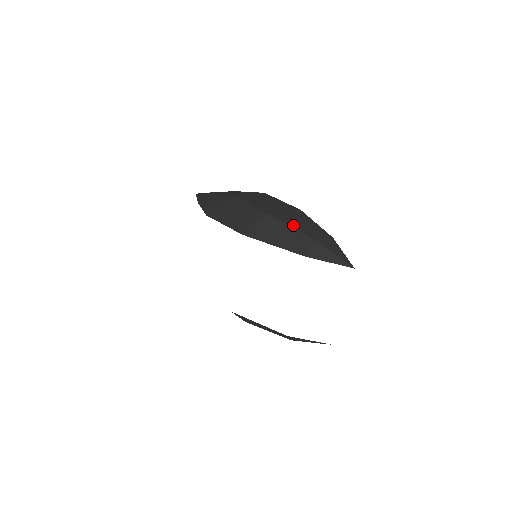
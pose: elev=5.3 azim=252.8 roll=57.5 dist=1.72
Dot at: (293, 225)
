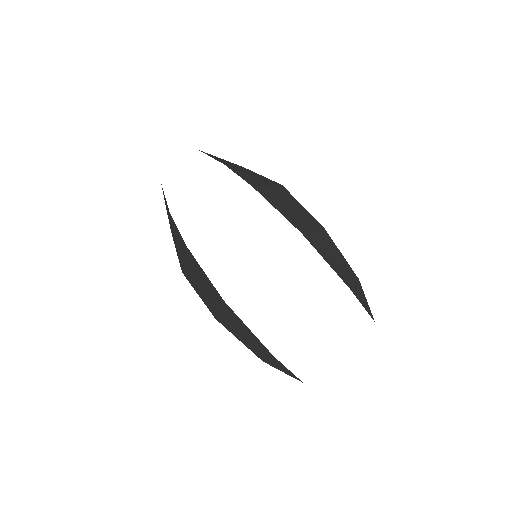
Dot at: (341, 253)
